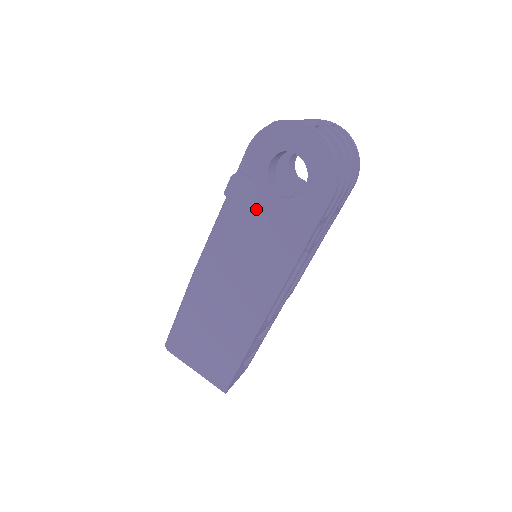
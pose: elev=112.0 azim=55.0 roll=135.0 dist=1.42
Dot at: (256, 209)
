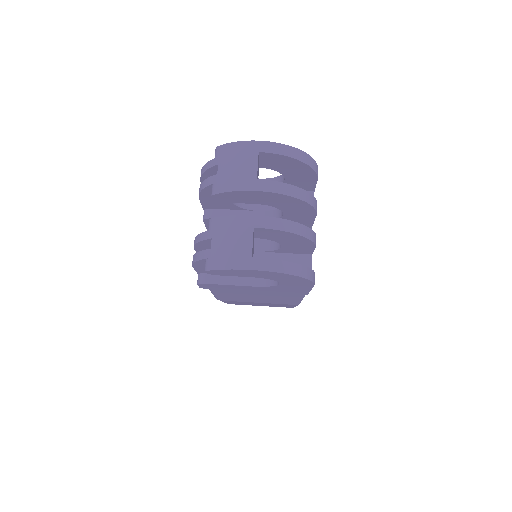
Dot at: (241, 290)
